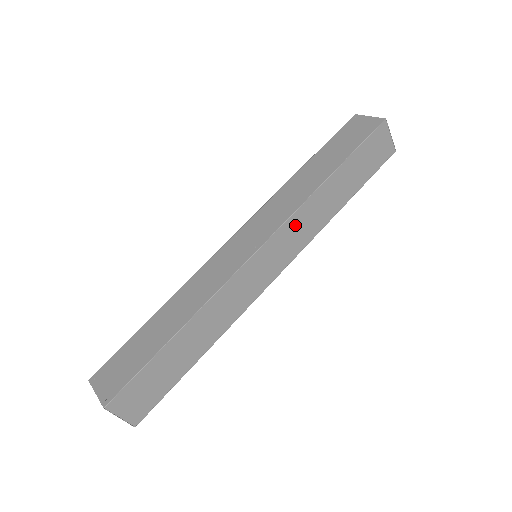
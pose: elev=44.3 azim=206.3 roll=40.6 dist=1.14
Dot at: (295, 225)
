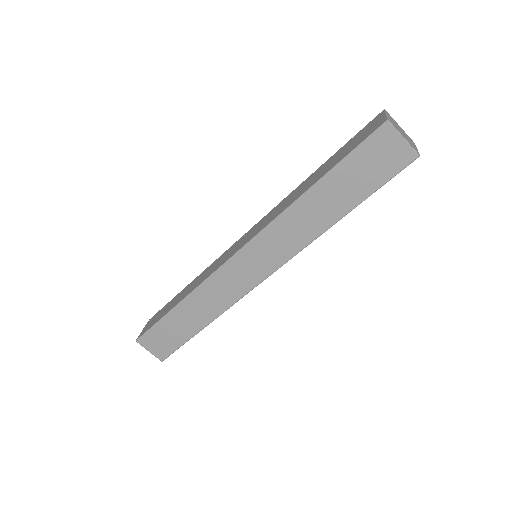
Dot at: (275, 234)
